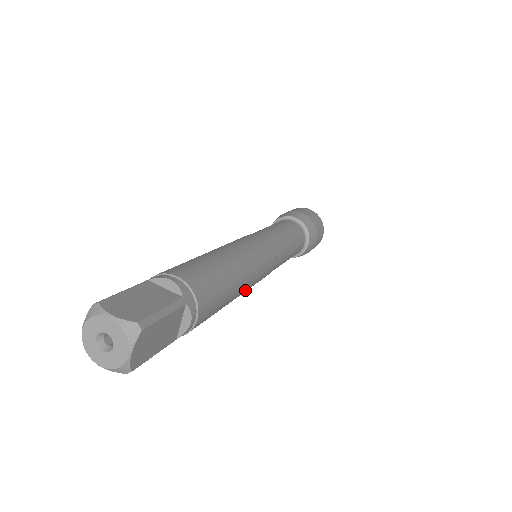
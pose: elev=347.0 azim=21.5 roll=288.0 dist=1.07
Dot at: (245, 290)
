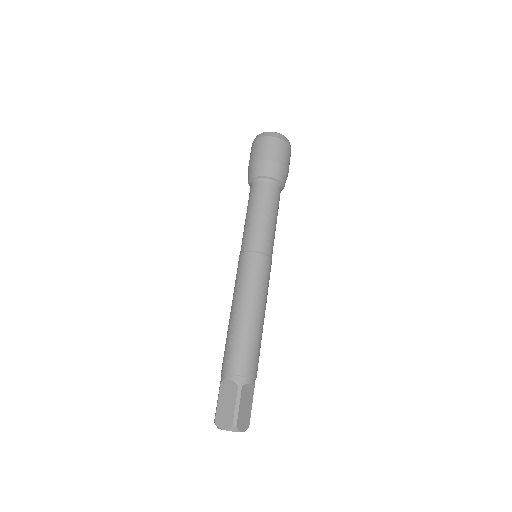
Dot at: occluded
